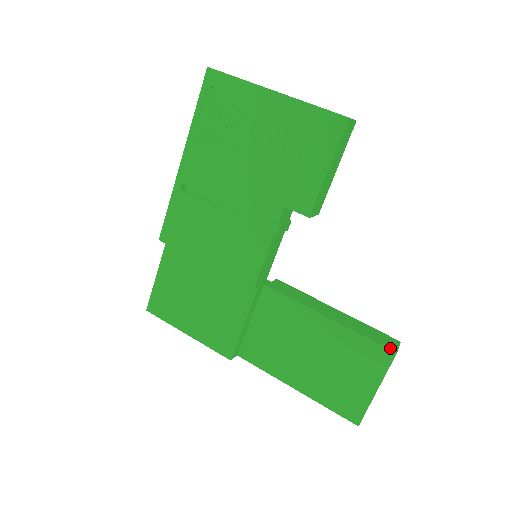
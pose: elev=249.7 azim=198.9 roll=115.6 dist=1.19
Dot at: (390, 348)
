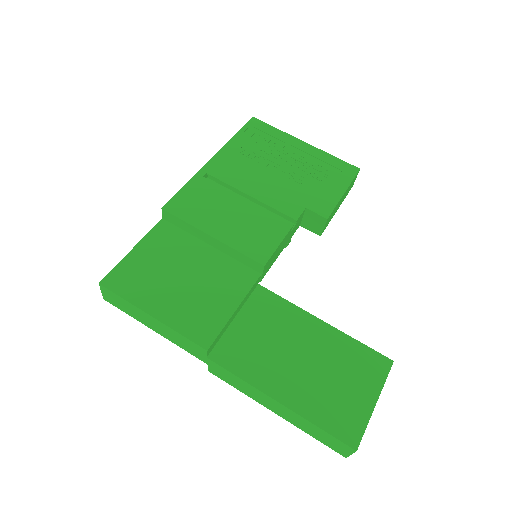
Dot at: (386, 358)
